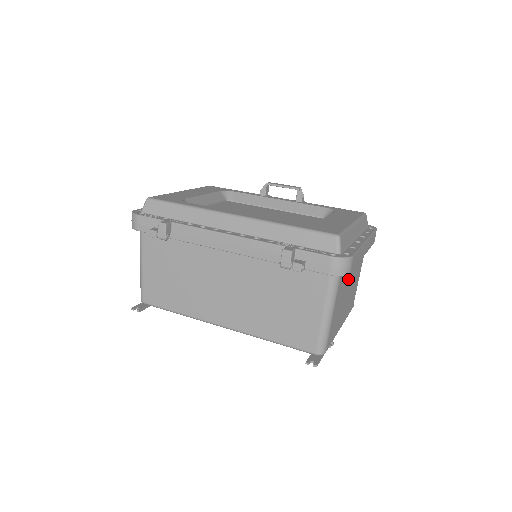
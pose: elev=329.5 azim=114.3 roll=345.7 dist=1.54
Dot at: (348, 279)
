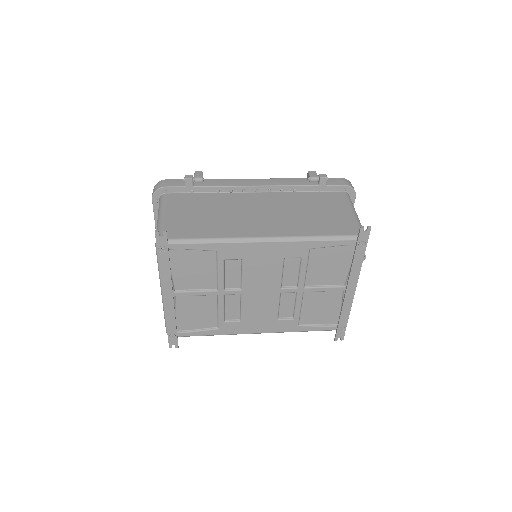
Dot at: occluded
